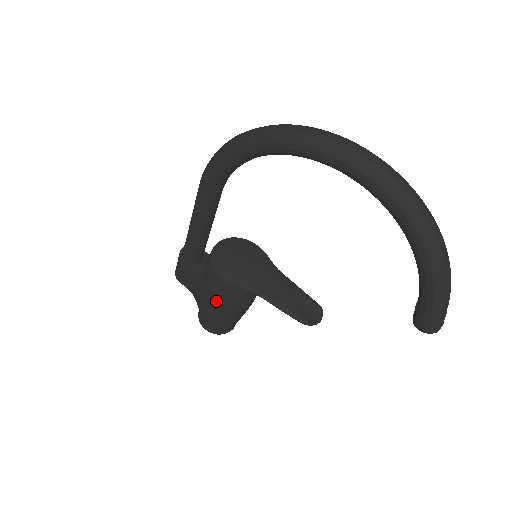
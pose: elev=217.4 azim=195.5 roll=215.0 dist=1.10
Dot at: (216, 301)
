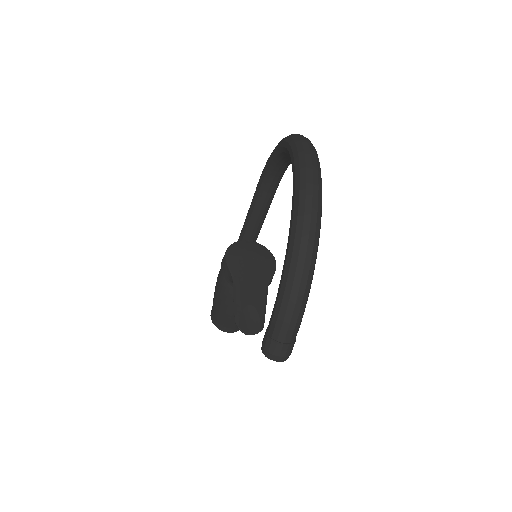
Dot at: (218, 278)
